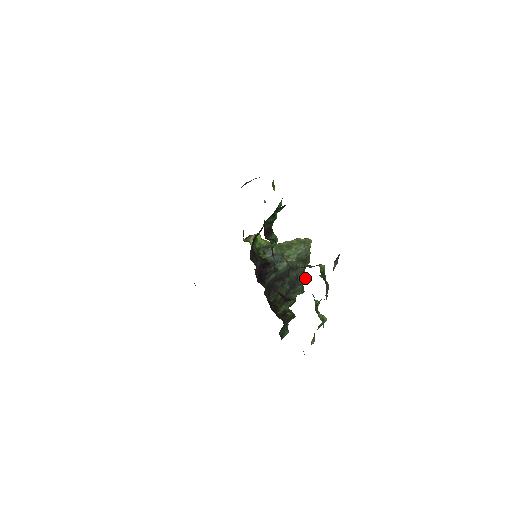
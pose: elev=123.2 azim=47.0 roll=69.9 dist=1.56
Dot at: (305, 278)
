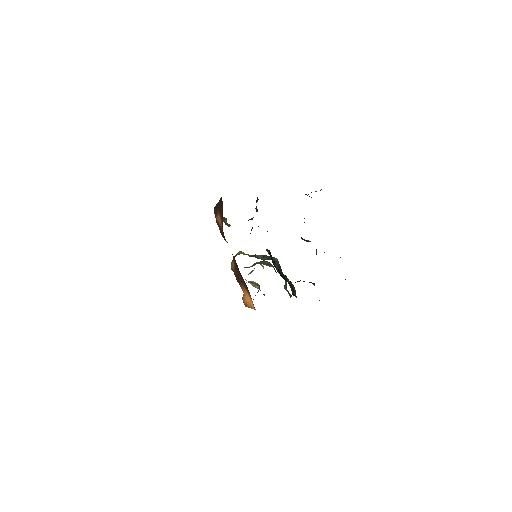
Dot at: occluded
